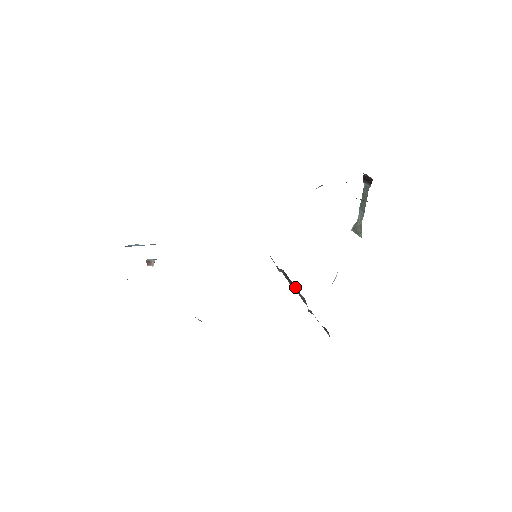
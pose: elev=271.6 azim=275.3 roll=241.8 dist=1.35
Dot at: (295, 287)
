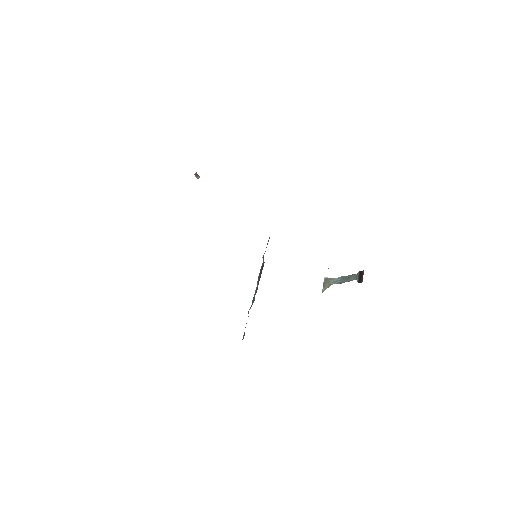
Dot at: occluded
